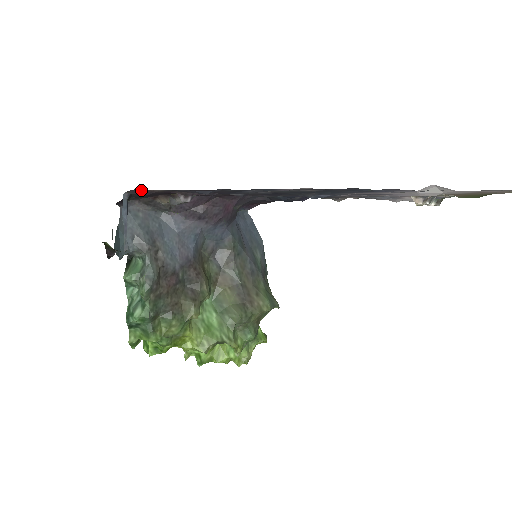
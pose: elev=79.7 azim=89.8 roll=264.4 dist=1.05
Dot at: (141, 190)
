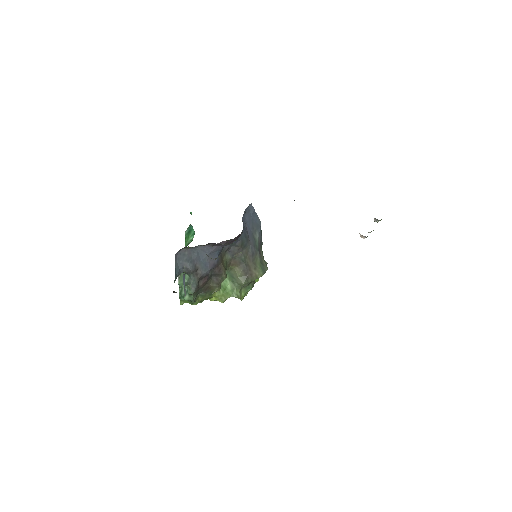
Dot at: occluded
